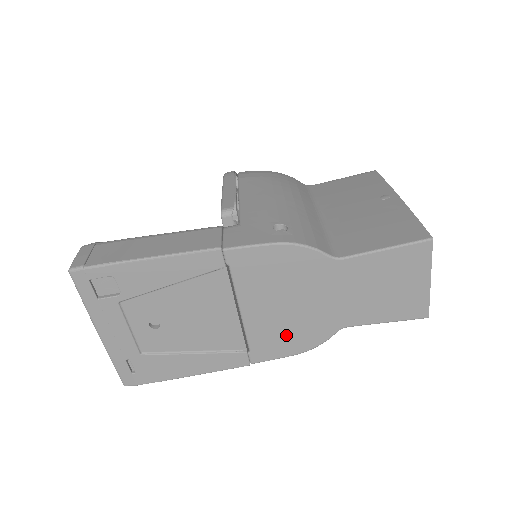
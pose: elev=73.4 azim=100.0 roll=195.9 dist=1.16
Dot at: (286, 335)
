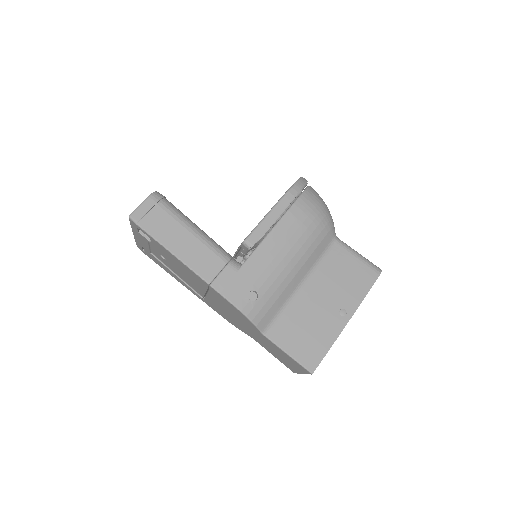
Dot at: (224, 315)
